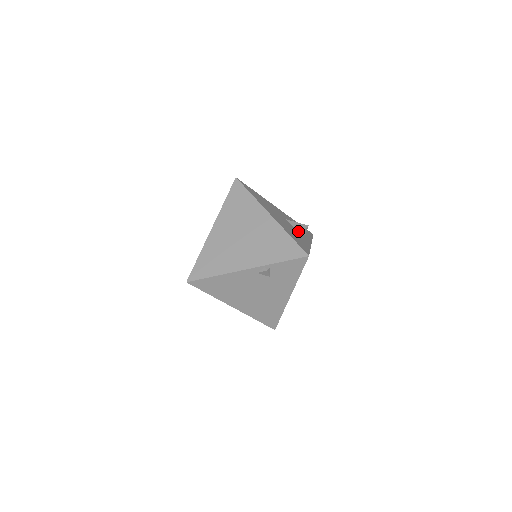
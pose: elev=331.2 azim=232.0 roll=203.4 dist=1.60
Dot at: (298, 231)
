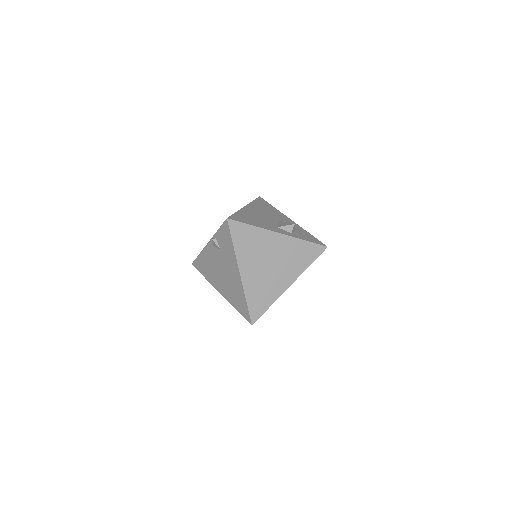
Dot at: (278, 226)
